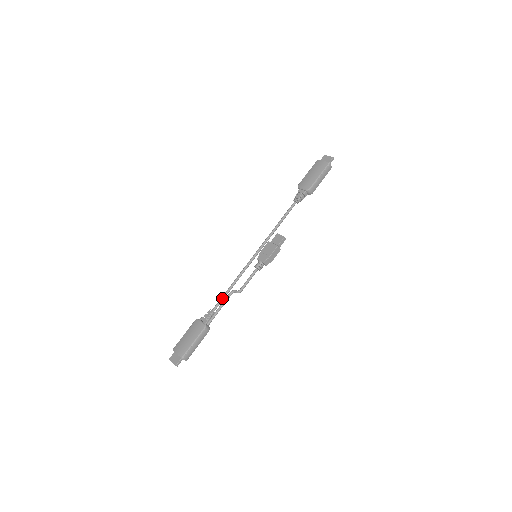
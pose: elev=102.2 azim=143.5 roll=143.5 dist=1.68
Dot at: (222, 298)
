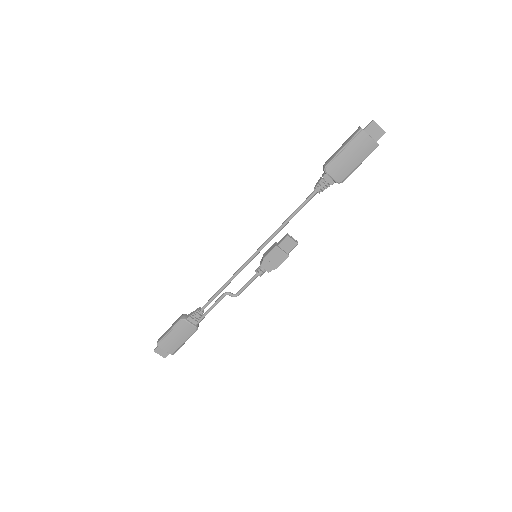
Dot at: occluded
